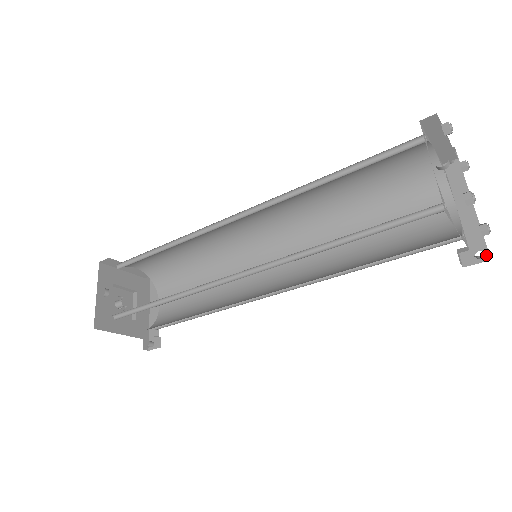
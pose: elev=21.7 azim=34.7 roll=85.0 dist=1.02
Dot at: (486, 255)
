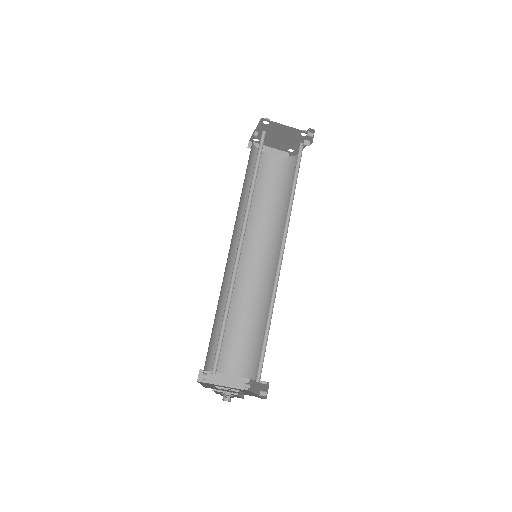
Dot at: (313, 133)
